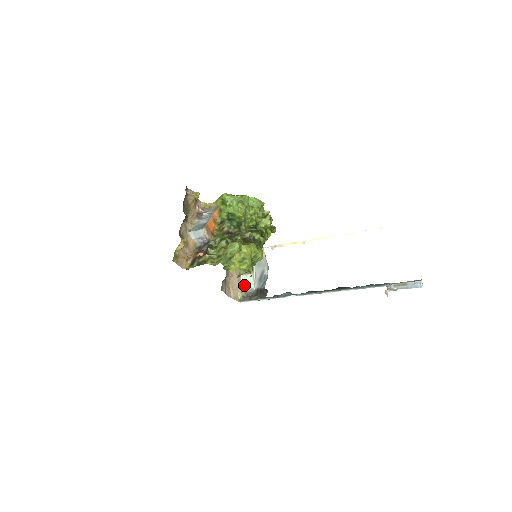
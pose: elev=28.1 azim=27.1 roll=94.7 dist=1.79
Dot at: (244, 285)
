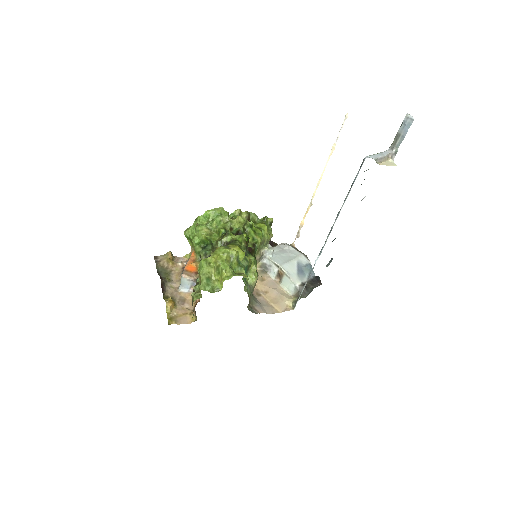
Dot at: (289, 291)
